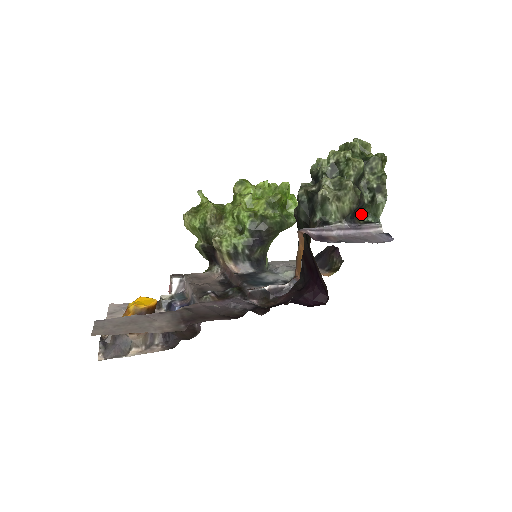
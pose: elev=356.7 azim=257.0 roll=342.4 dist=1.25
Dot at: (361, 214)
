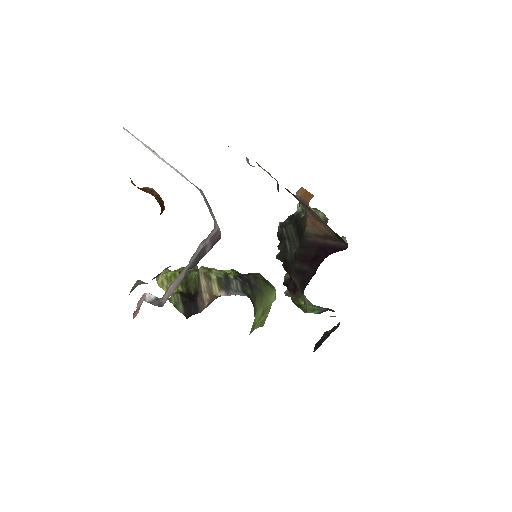
Dot at: occluded
